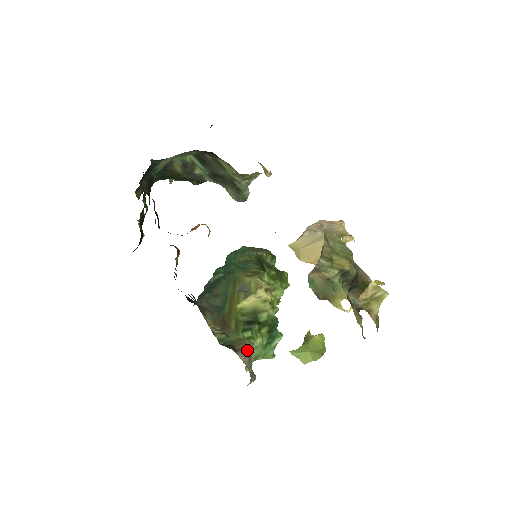
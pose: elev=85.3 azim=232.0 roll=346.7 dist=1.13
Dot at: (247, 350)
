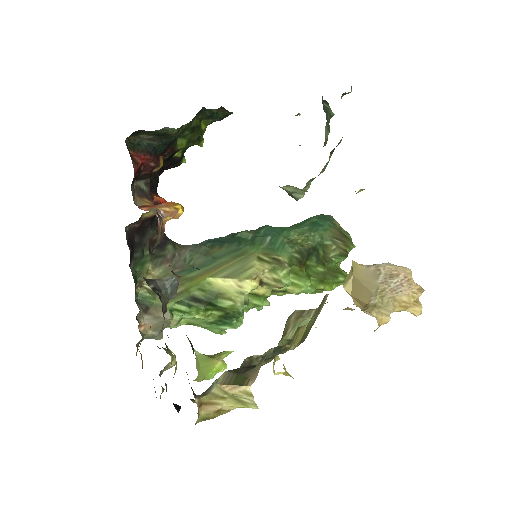
Dot at: (160, 319)
